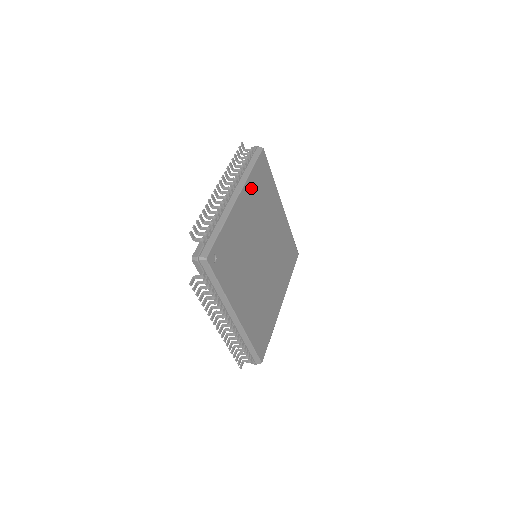
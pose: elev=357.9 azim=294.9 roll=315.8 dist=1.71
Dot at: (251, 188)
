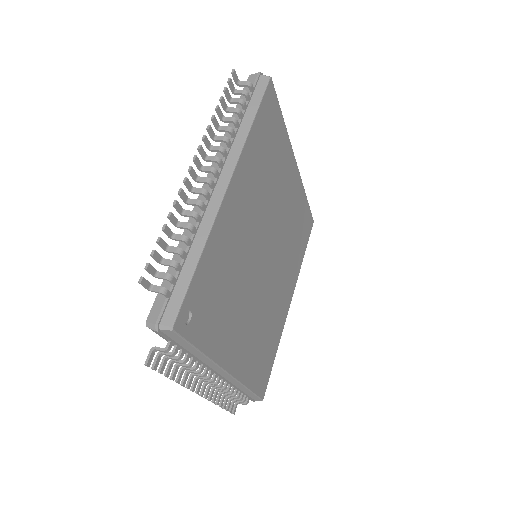
Dot at: (250, 159)
